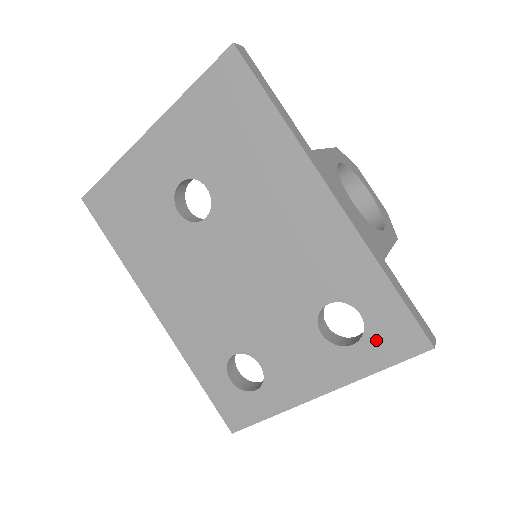
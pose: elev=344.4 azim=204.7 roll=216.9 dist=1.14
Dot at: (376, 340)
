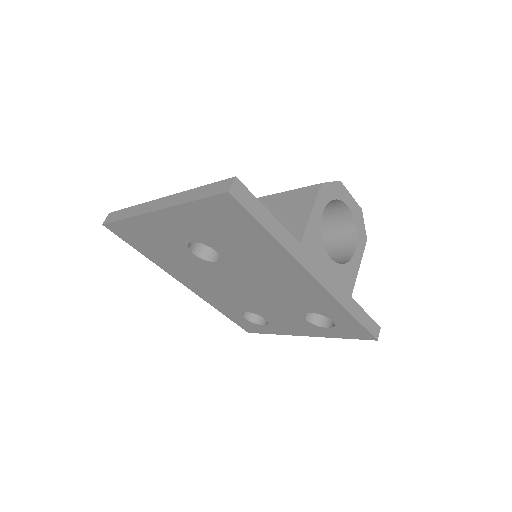
Dot at: (342, 330)
